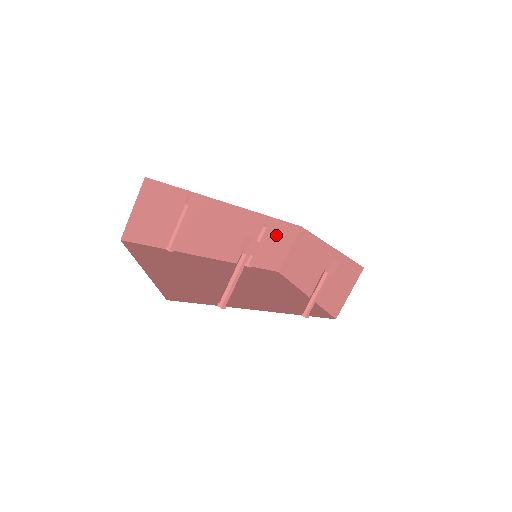
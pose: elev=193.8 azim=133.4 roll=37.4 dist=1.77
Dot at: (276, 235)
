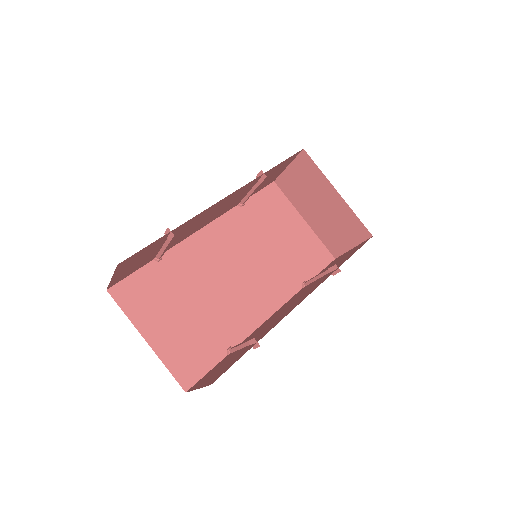
Dot at: (273, 172)
